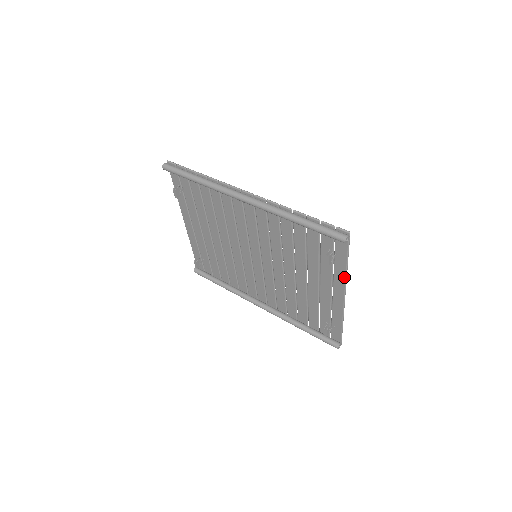
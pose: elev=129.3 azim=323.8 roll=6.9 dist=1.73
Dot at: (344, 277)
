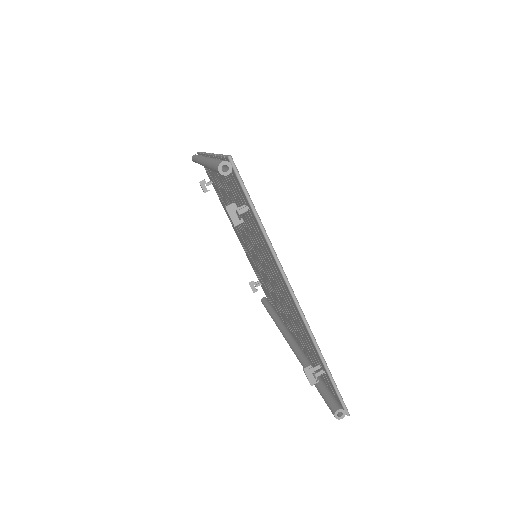
Dot at: (272, 254)
